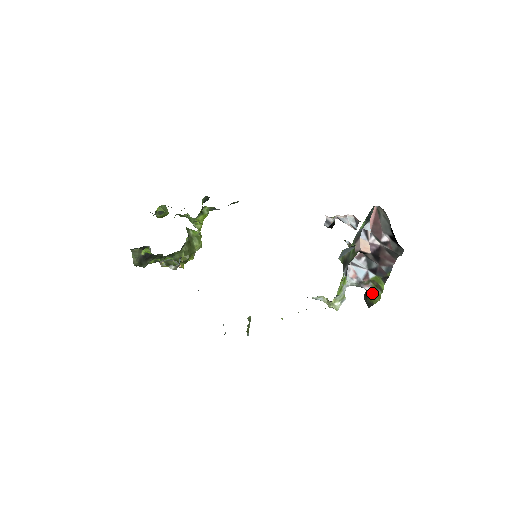
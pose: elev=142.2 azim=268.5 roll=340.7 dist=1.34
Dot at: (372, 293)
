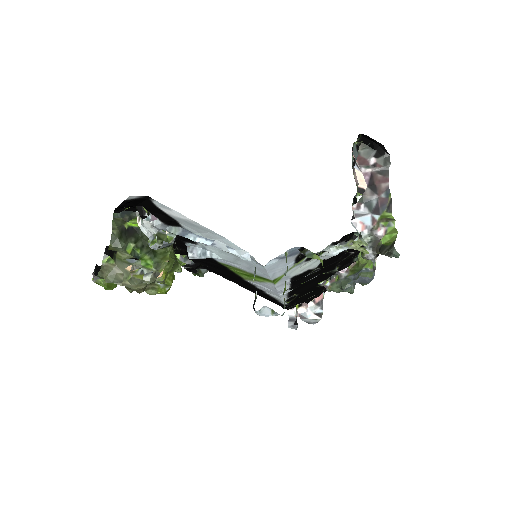
Dot at: (387, 234)
